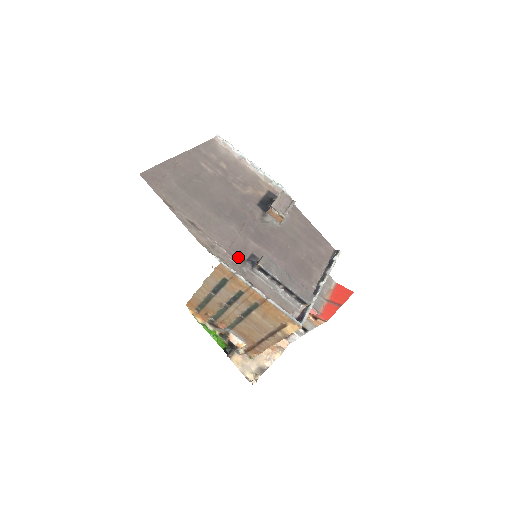
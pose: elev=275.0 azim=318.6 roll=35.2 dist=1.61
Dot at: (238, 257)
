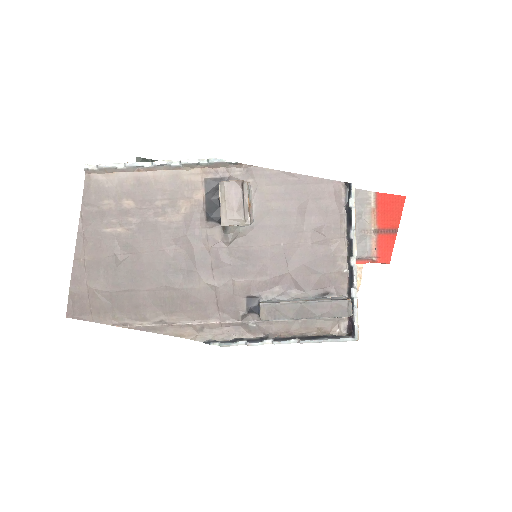
Dot at: (235, 316)
